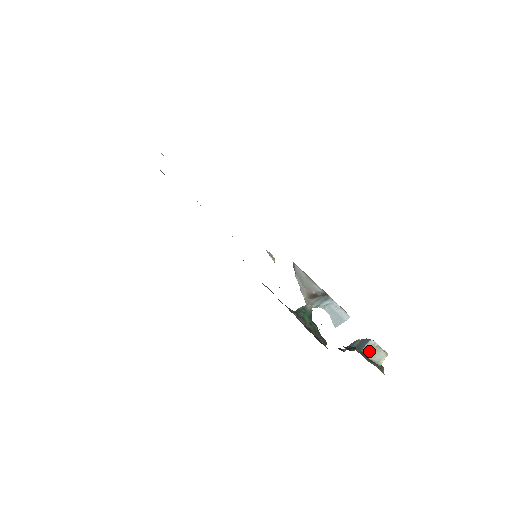
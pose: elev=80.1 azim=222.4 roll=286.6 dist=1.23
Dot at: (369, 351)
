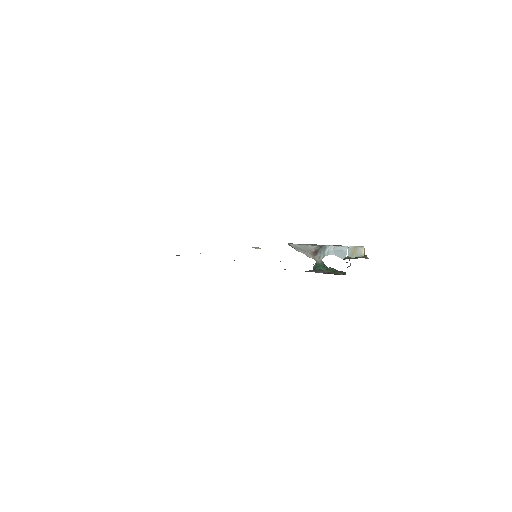
Dot at: (352, 254)
